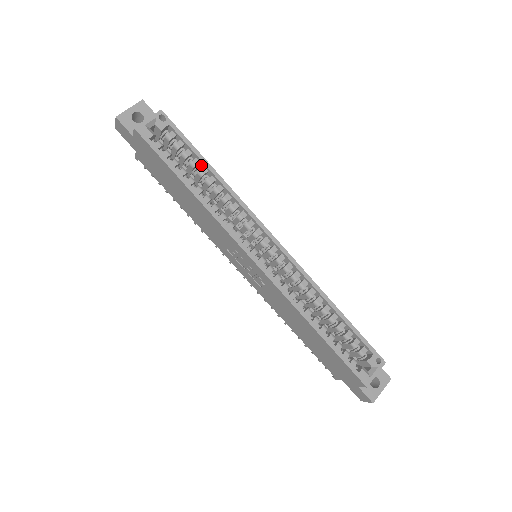
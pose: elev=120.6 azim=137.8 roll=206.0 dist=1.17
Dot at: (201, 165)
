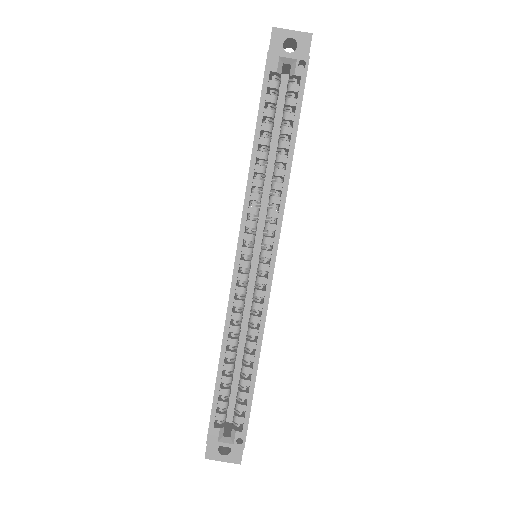
Dot at: (291, 138)
